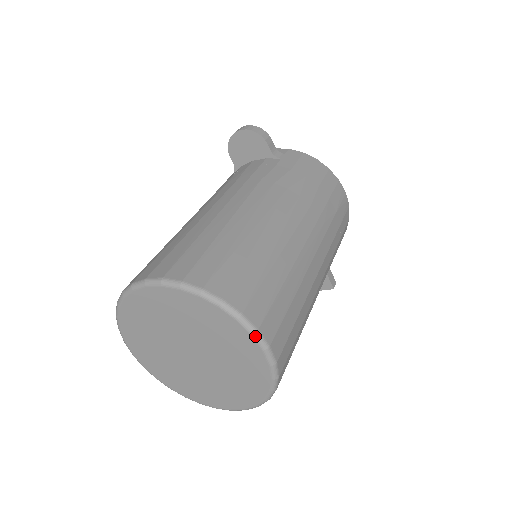
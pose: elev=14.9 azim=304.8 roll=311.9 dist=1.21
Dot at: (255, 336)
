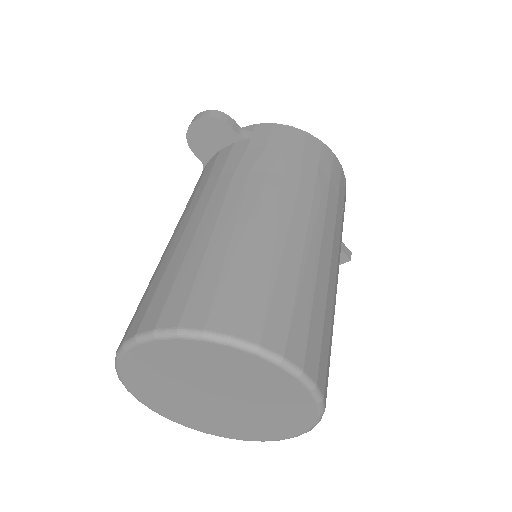
Dot at: (282, 366)
